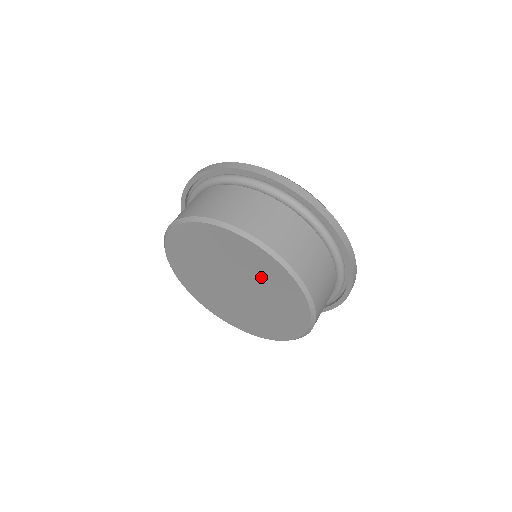
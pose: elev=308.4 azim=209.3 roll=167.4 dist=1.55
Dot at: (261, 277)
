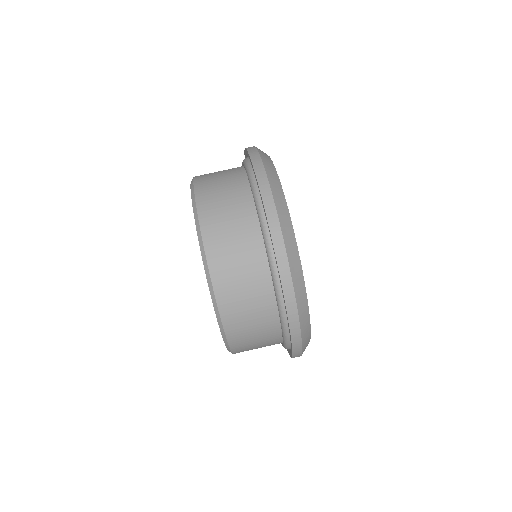
Dot at: occluded
